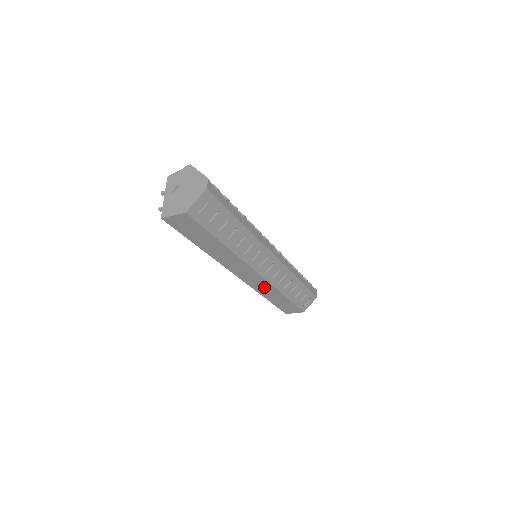
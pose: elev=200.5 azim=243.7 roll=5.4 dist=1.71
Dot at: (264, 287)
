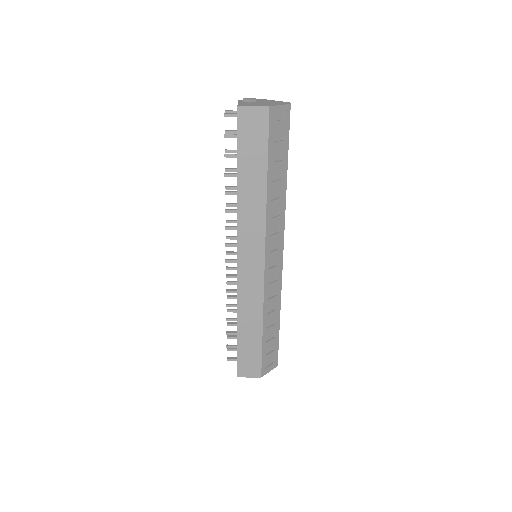
Dot at: (252, 296)
